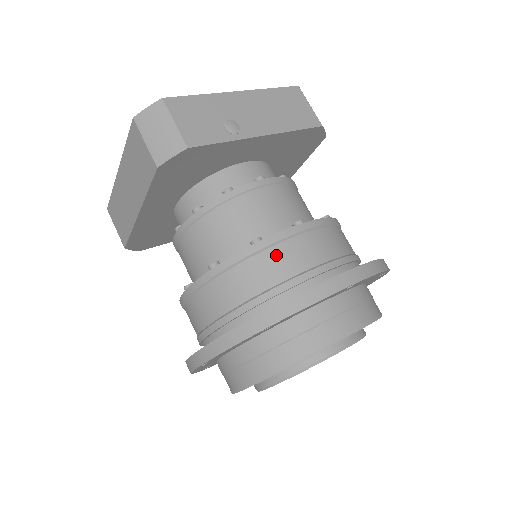
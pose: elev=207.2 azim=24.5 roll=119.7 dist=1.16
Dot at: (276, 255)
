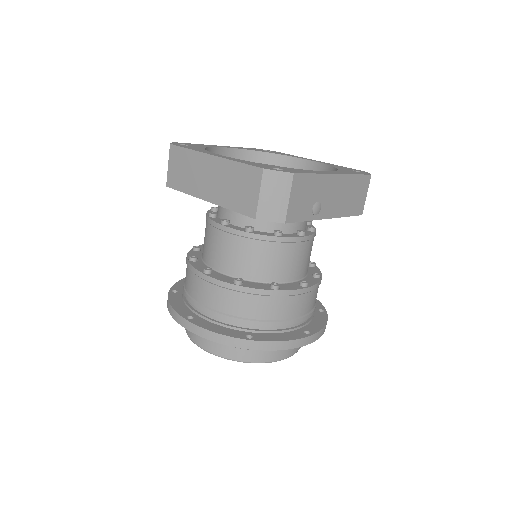
Dot at: (281, 303)
